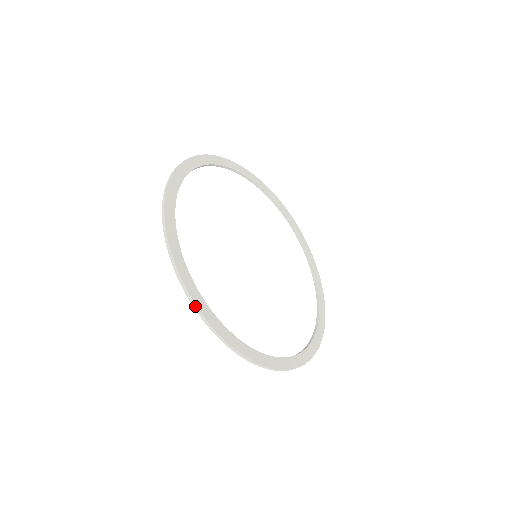
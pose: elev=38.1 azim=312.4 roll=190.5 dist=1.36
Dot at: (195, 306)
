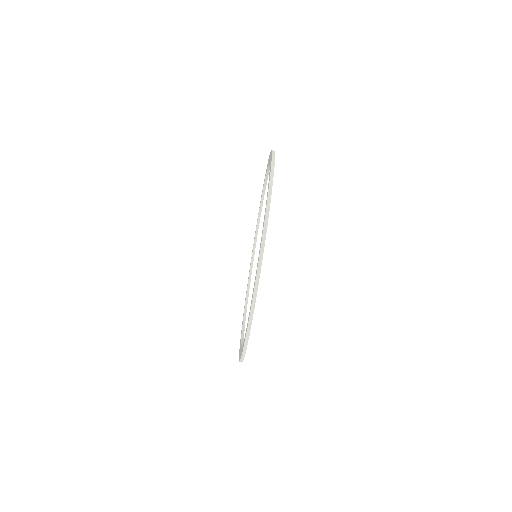
Dot at: (259, 275)
